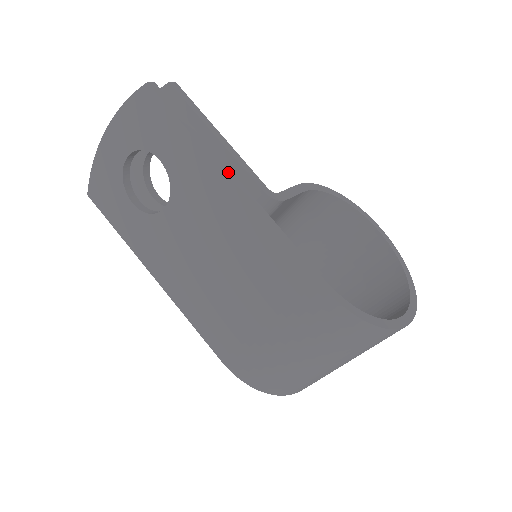
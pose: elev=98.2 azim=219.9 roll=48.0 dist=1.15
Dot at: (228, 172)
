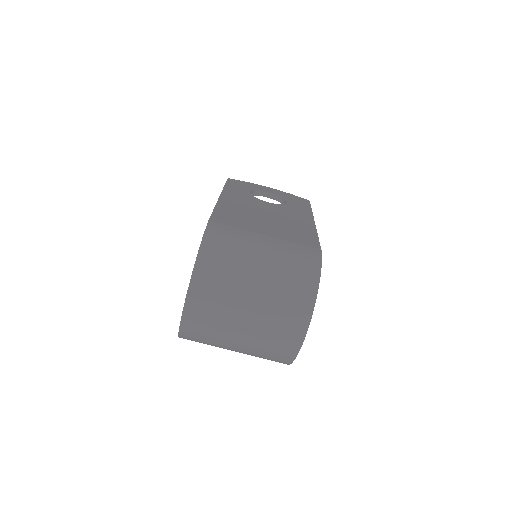
Dot at: occluded
